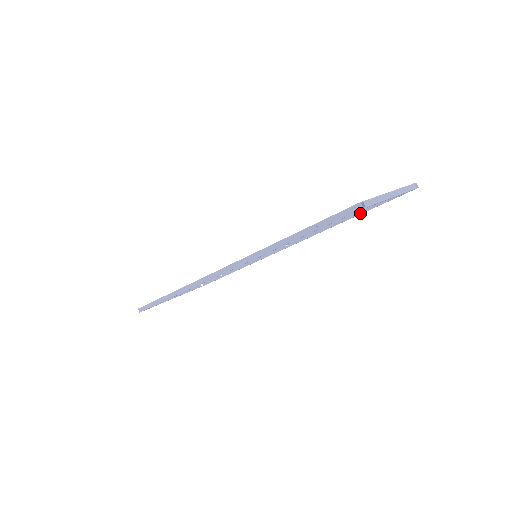
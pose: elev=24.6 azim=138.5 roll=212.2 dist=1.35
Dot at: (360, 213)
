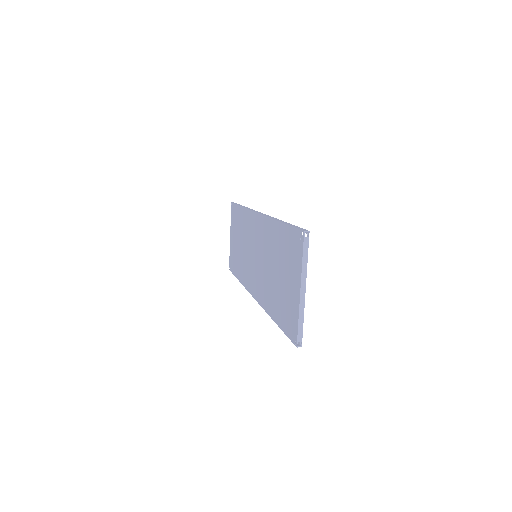
Dot at: occluded
